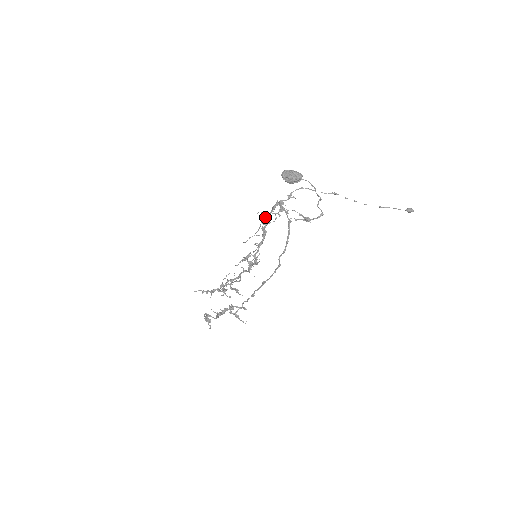
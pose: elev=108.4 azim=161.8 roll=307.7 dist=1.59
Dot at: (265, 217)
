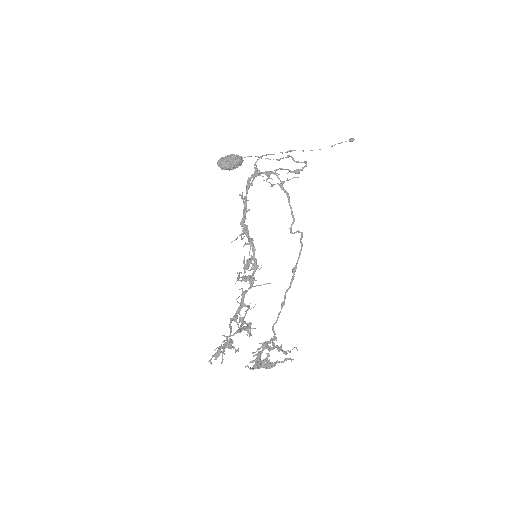
Dot at: (244, 201)
